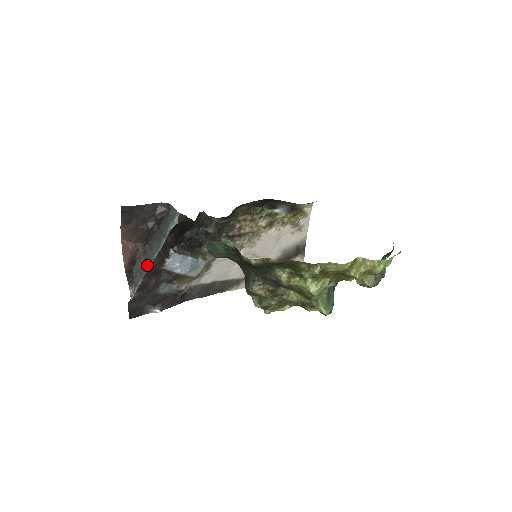
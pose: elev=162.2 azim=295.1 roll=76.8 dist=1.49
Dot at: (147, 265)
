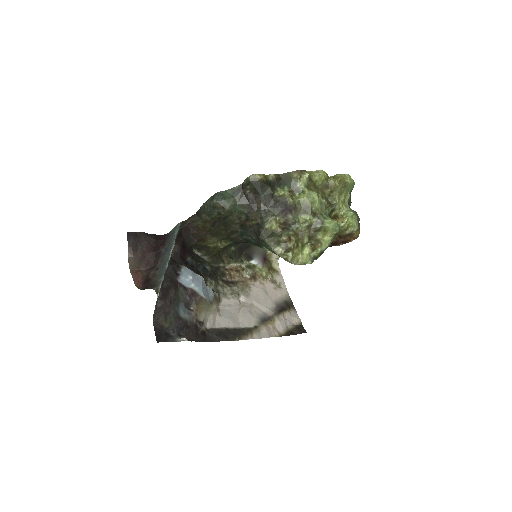
Dot at: (164, 266)
